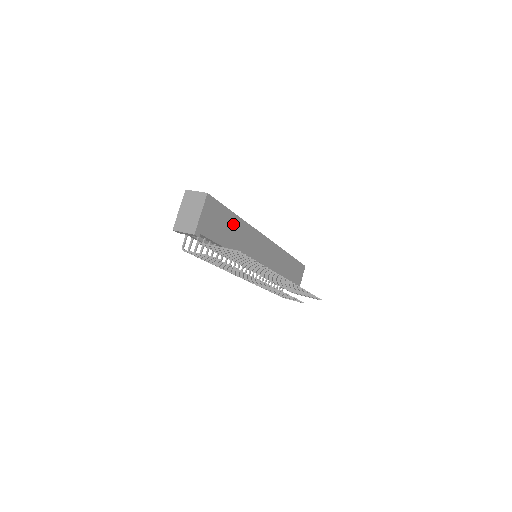
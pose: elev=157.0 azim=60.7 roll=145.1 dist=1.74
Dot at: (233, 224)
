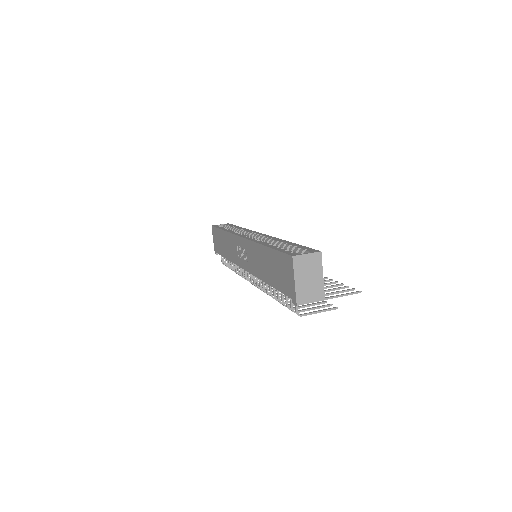
Dot at: occluded
